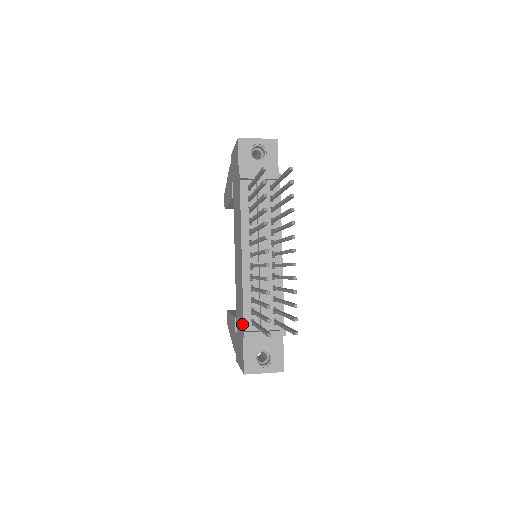
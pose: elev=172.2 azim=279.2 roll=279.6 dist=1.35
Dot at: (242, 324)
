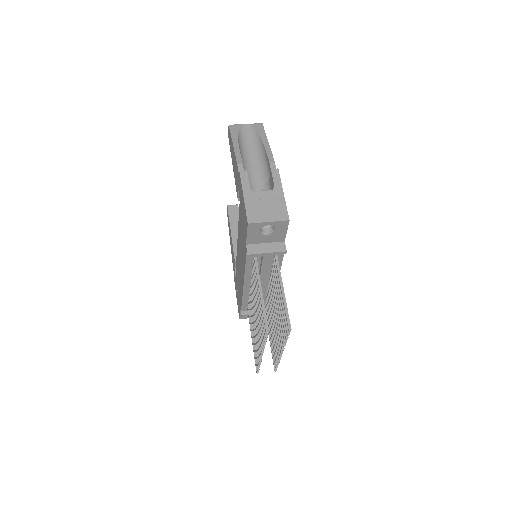
Dot at: (240, 304)
